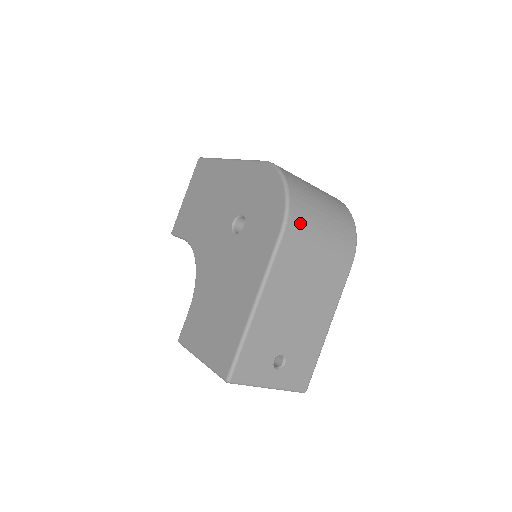
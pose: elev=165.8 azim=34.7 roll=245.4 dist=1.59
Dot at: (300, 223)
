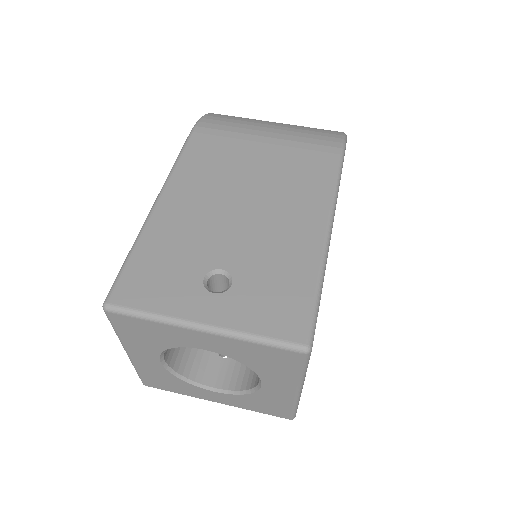
Dot at: (223, 123)
